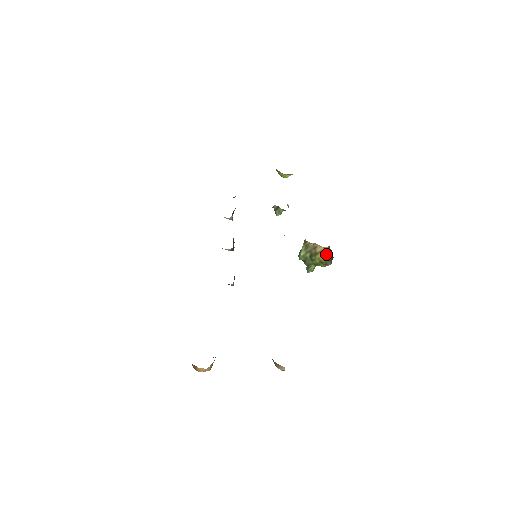
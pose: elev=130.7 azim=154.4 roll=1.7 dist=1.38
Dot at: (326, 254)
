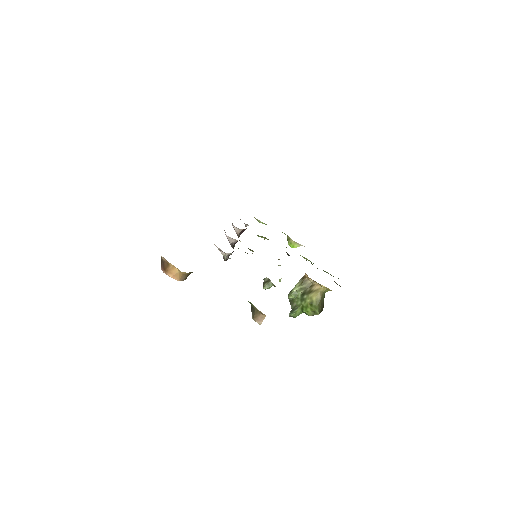
Dot at: (321, 296)
